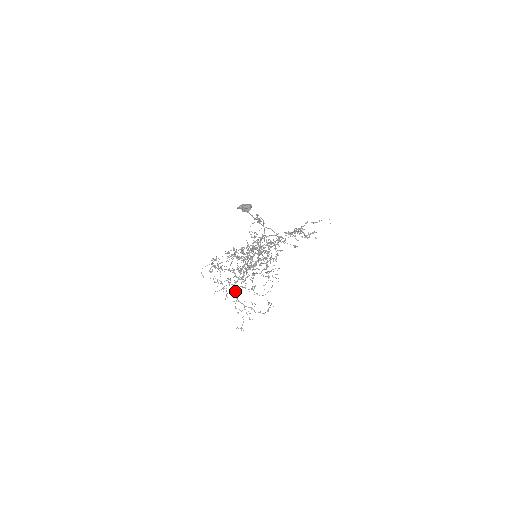
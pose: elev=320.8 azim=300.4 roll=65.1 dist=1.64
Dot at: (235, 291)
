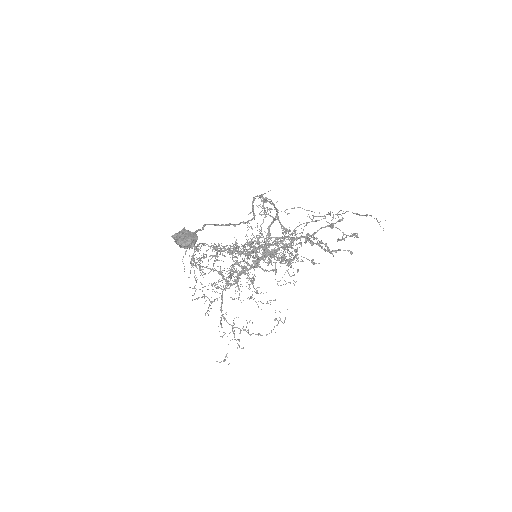
Dot at: (221, 303)
